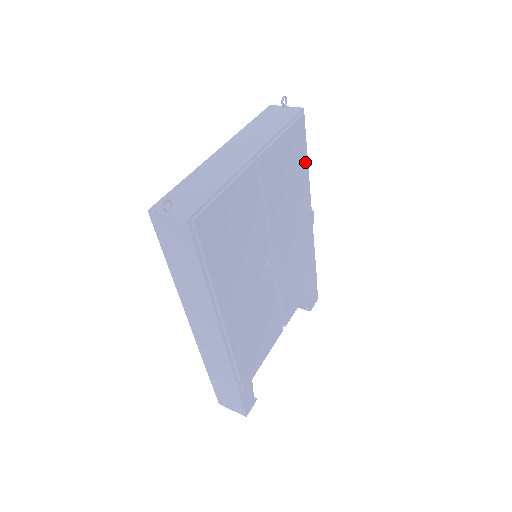
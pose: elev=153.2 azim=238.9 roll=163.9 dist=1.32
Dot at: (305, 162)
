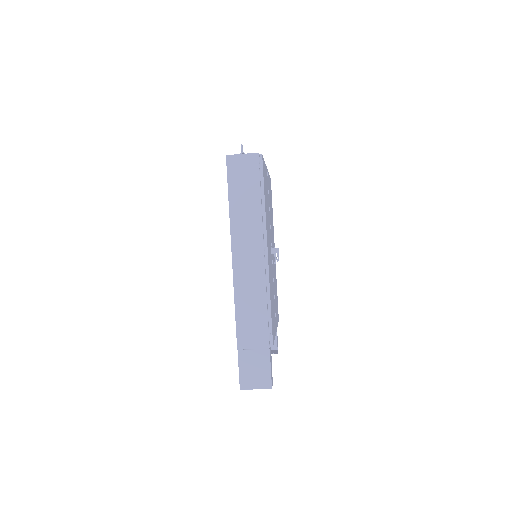
Dot at: (272, 211)
